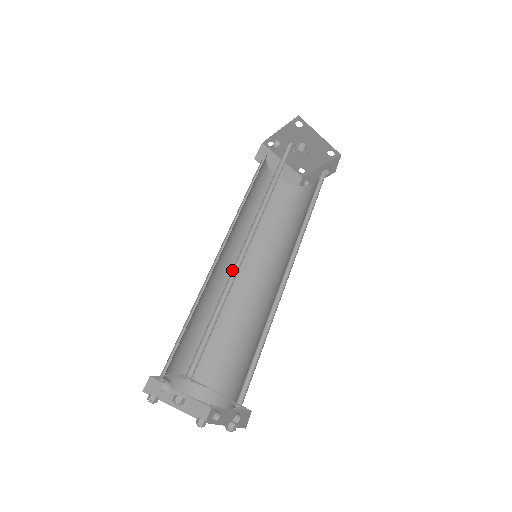
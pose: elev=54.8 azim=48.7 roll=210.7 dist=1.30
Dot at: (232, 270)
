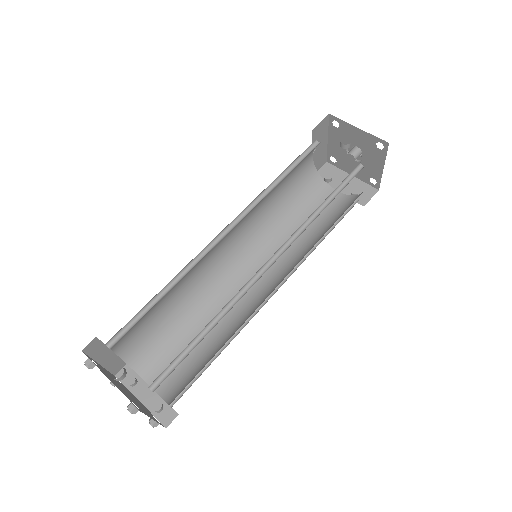
Dot at: (241, 288)
